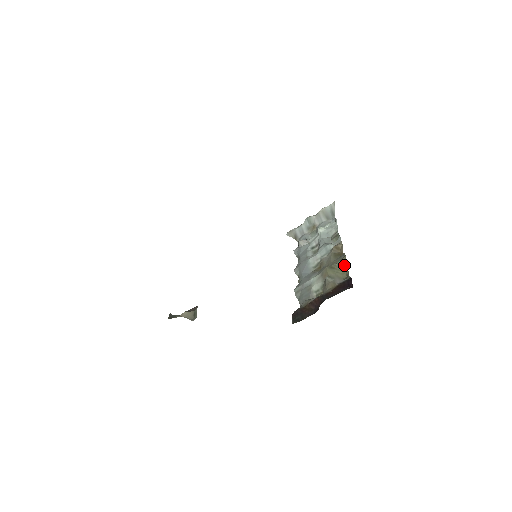
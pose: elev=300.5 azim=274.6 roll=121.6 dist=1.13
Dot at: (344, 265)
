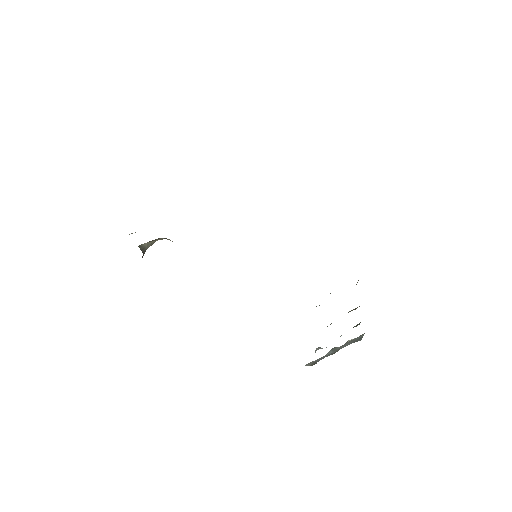
Dot at: occluded
